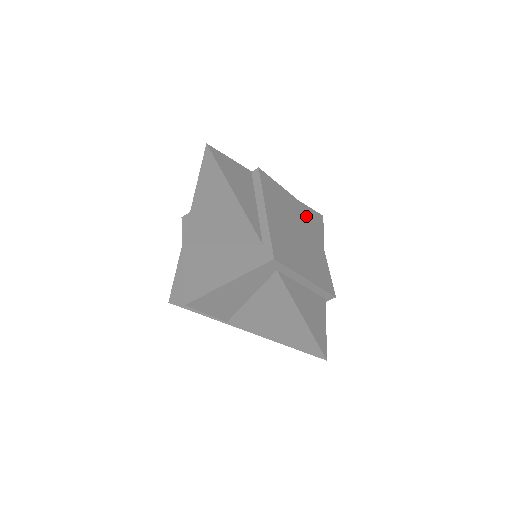
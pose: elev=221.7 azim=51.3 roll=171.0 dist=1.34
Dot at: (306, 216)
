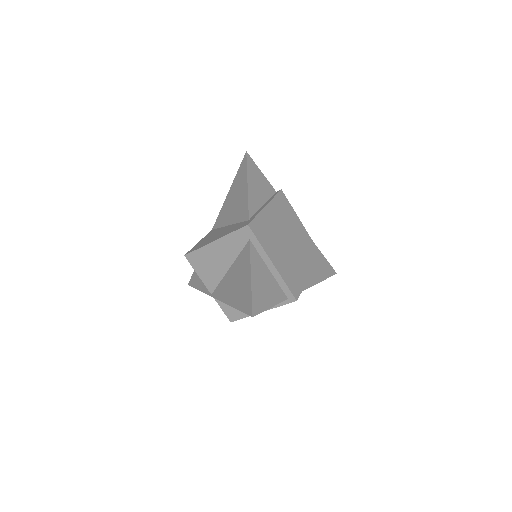
Dot at: (309, 246)
